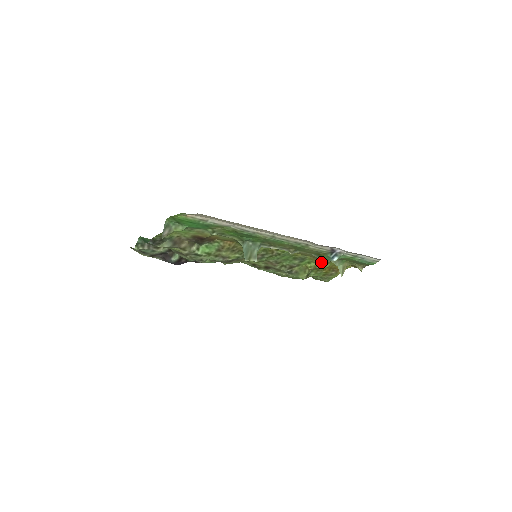
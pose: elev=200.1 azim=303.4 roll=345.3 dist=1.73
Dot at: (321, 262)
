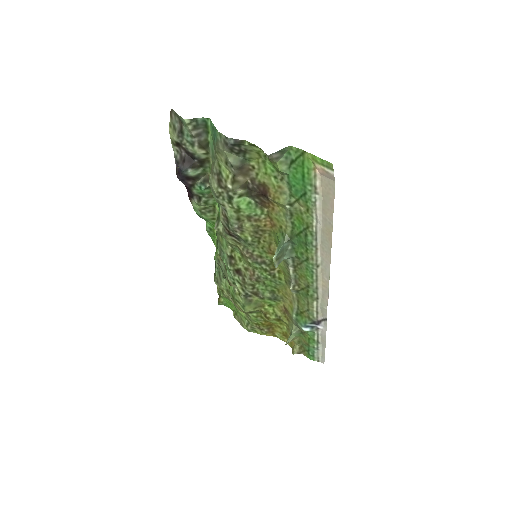
Dot at: (279, 315)
